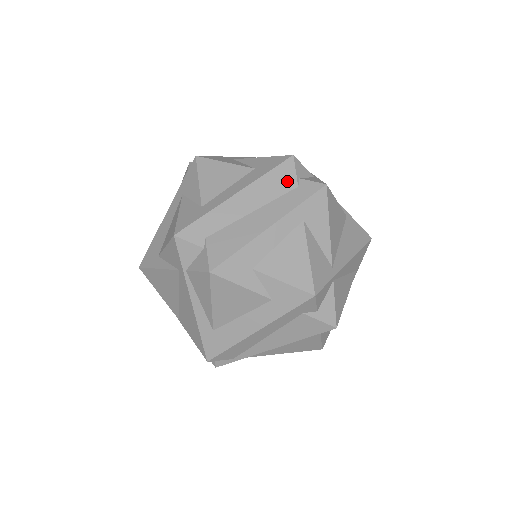
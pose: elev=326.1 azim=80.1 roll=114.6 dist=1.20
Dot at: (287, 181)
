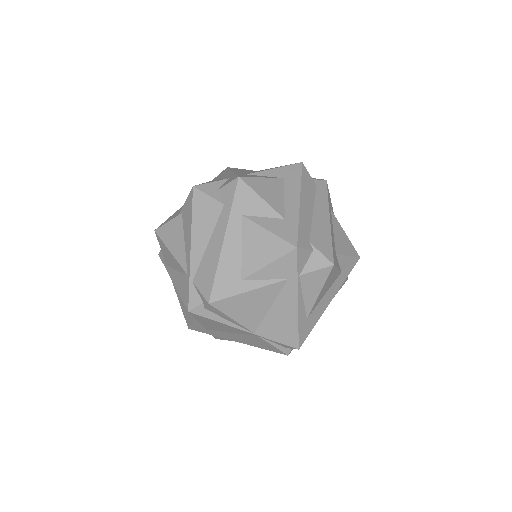
Dot at: (311, 183)
